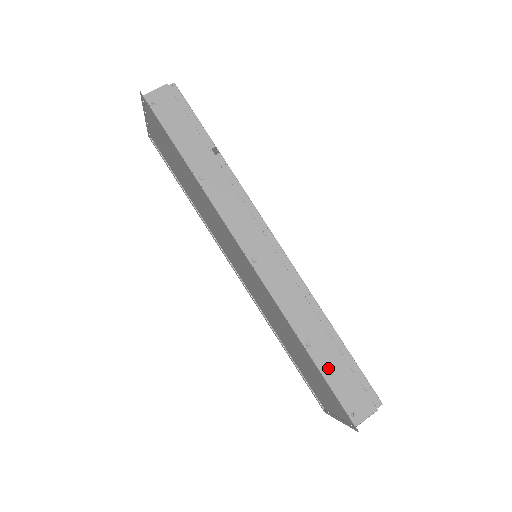
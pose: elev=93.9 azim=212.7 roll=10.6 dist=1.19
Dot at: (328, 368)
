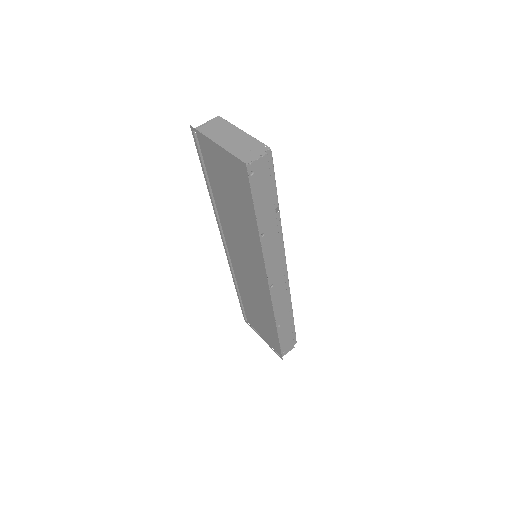
Dot at: (282, 335)
